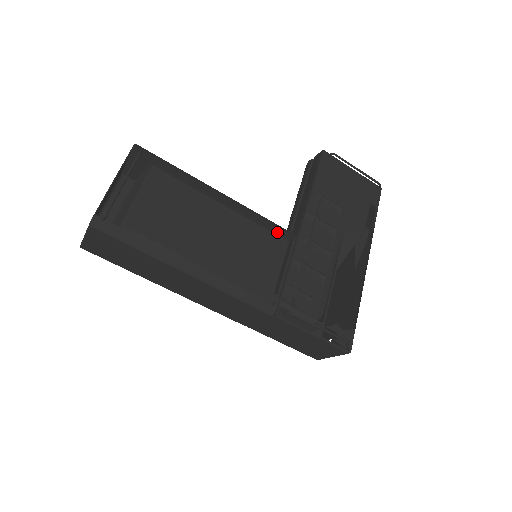
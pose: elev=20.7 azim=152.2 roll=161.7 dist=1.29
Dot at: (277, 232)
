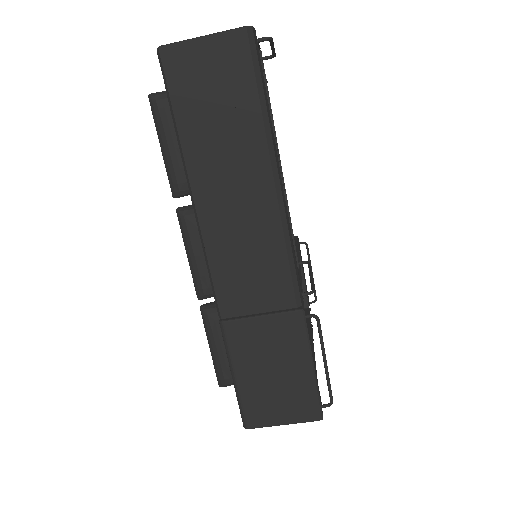
Dot at: occluded
